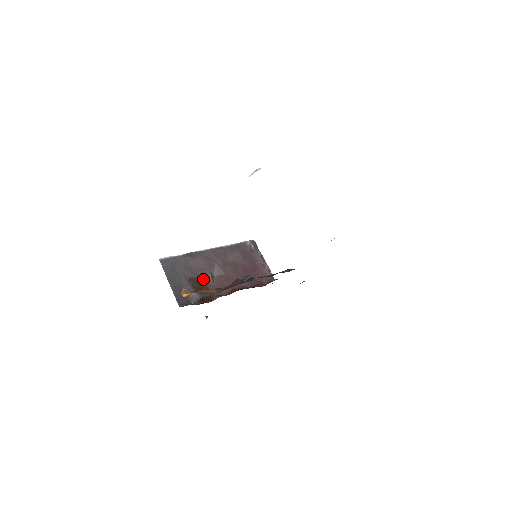
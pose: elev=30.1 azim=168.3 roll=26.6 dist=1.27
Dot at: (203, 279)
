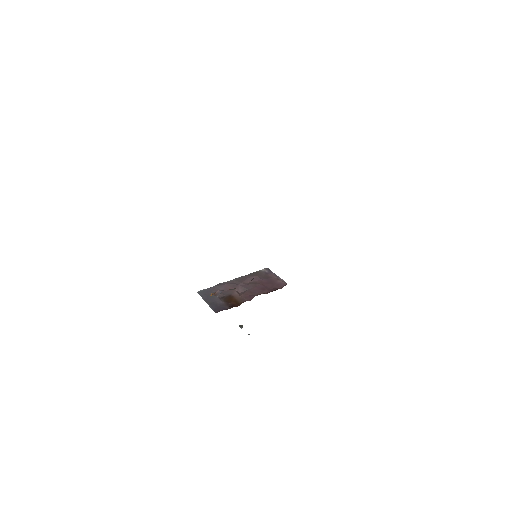
Dot at: (231, 295)
